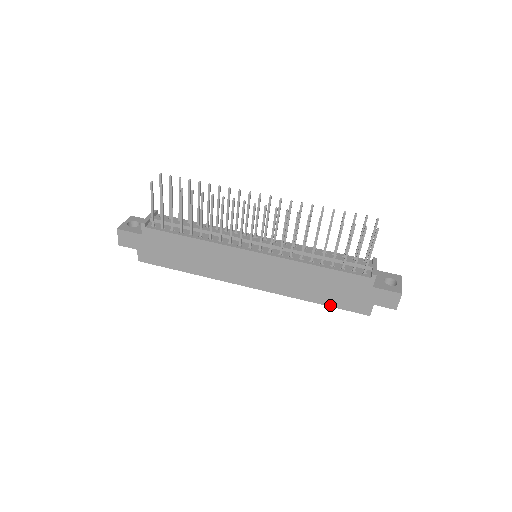
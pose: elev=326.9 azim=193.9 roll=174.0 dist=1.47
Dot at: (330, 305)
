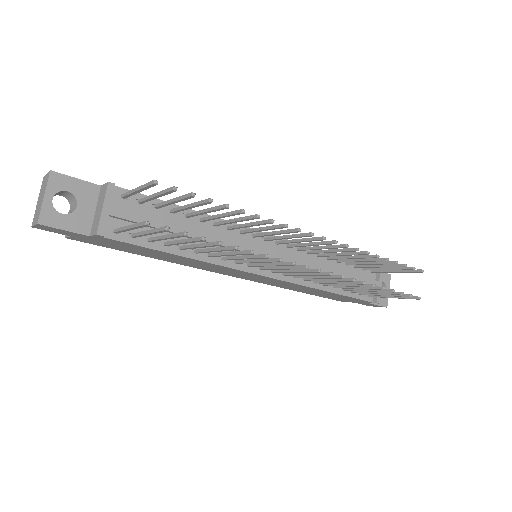
Dot at: (311, 294)
